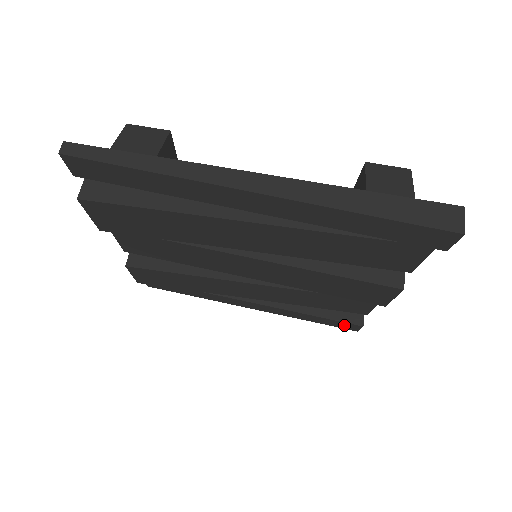
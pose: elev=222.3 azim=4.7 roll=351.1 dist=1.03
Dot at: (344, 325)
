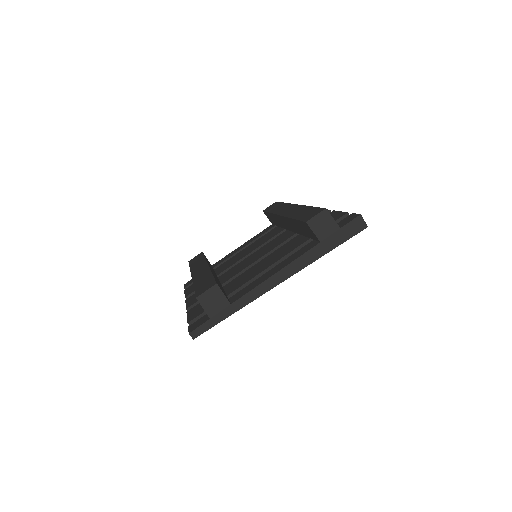
Dot at: occluded
